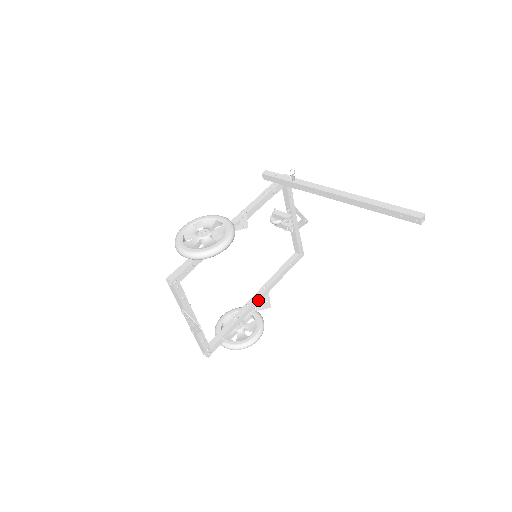
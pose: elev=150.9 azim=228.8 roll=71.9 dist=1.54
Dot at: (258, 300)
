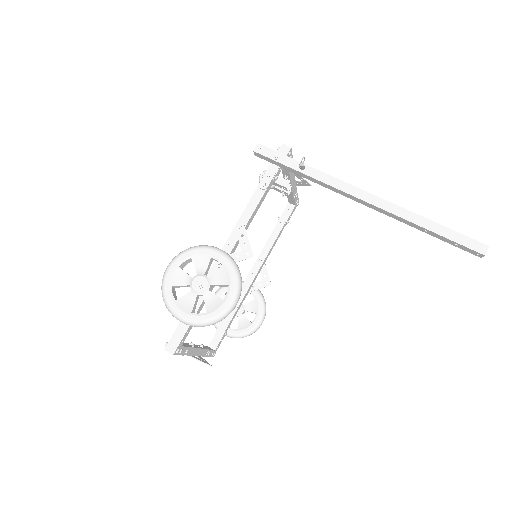
Dot at: (255, 277)
